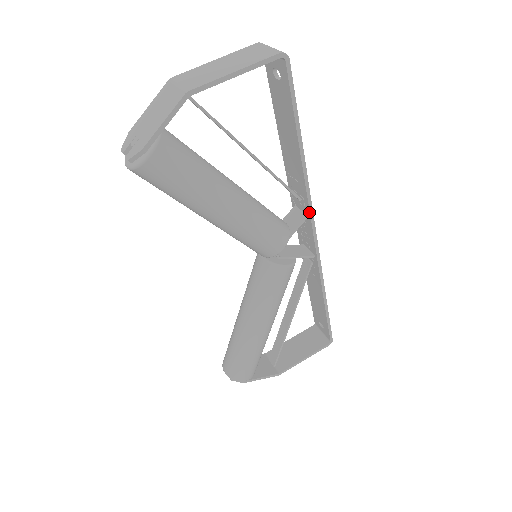
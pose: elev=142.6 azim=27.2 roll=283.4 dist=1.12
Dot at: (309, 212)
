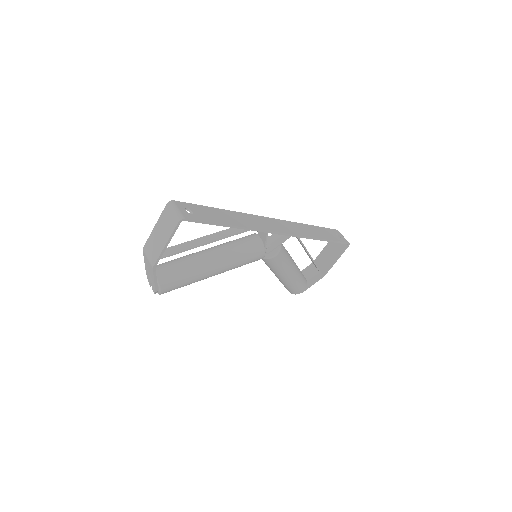
Dot at: (266, 232)
